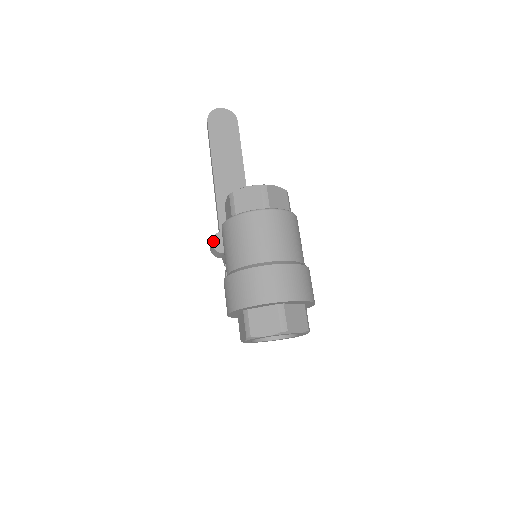
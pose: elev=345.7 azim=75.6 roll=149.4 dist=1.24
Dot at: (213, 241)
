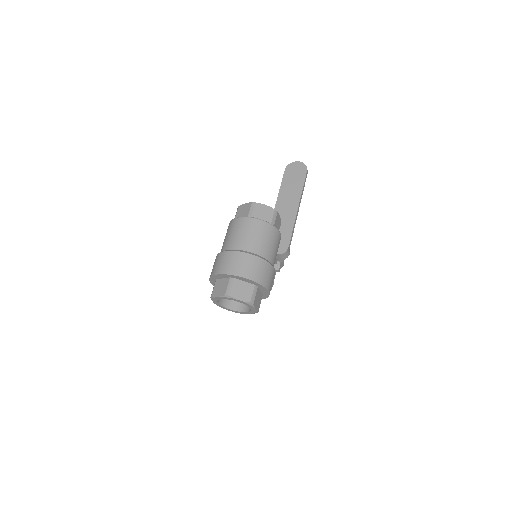
Dot at: occluded
